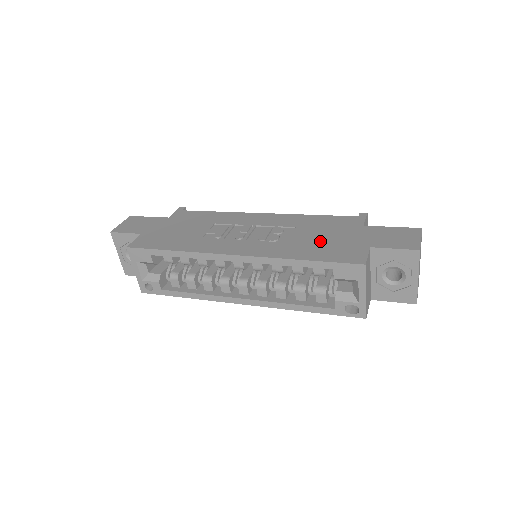
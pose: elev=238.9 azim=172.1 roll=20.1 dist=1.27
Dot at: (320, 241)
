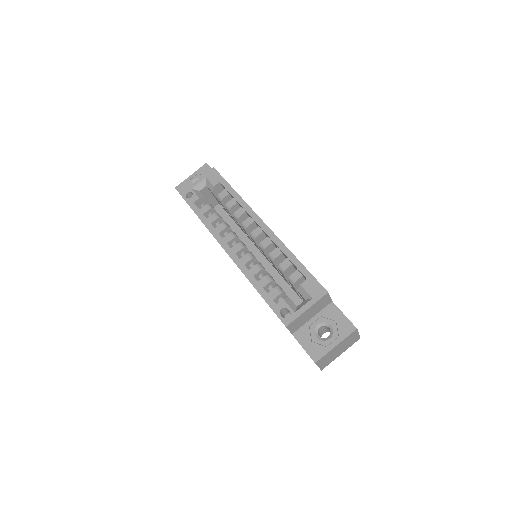
Dot at: occluded
